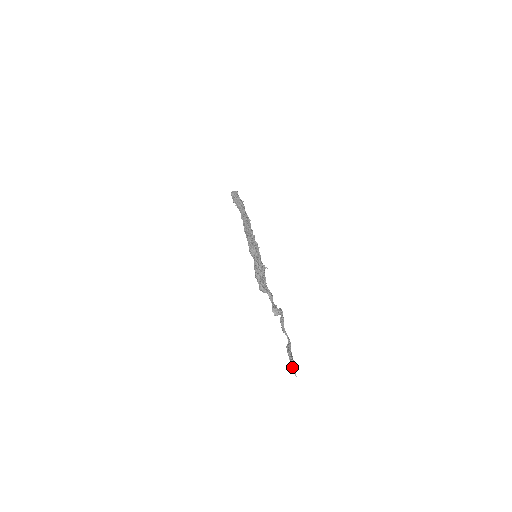
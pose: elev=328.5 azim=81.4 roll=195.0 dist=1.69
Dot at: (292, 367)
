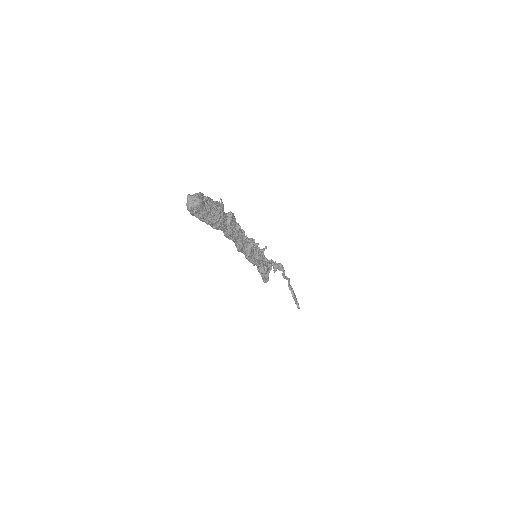
Dot at: occluded
